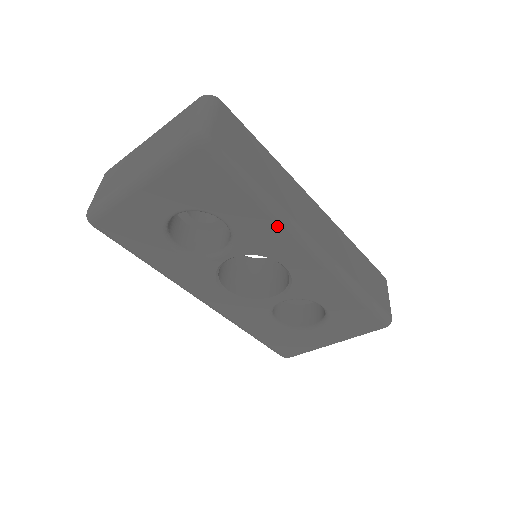
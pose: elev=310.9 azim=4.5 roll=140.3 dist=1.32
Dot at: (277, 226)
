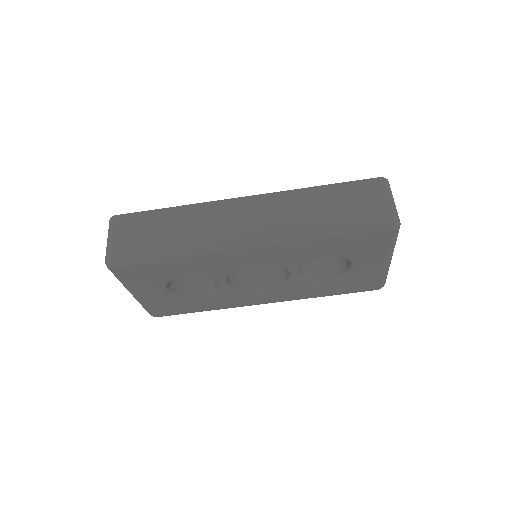
Dot at: (205, 257)
